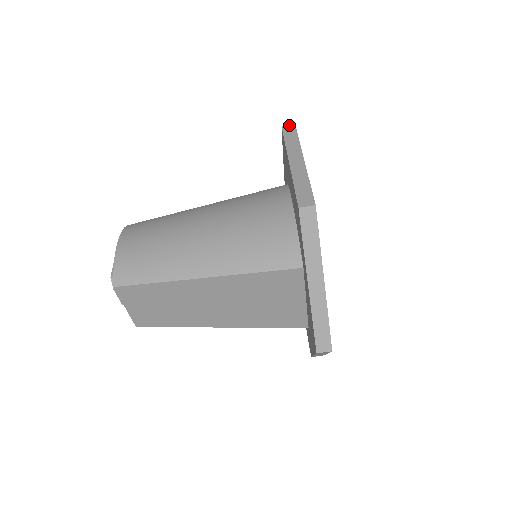
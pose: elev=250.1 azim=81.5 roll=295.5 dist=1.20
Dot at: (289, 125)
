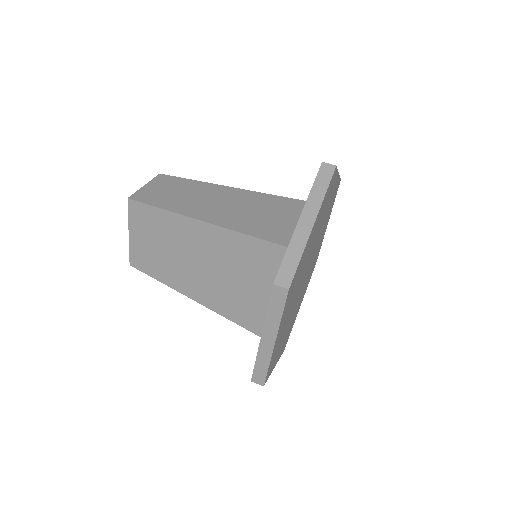
Dot at: occluded
